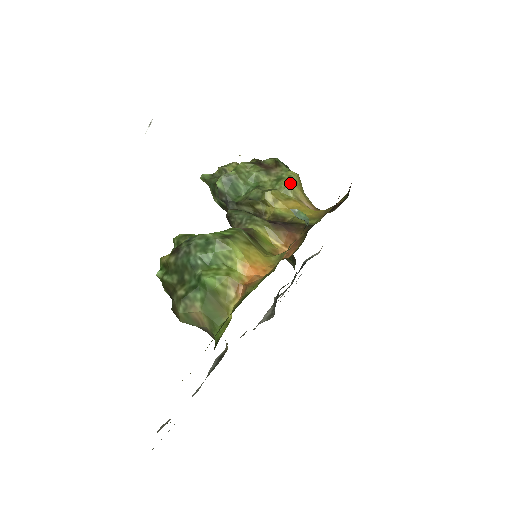
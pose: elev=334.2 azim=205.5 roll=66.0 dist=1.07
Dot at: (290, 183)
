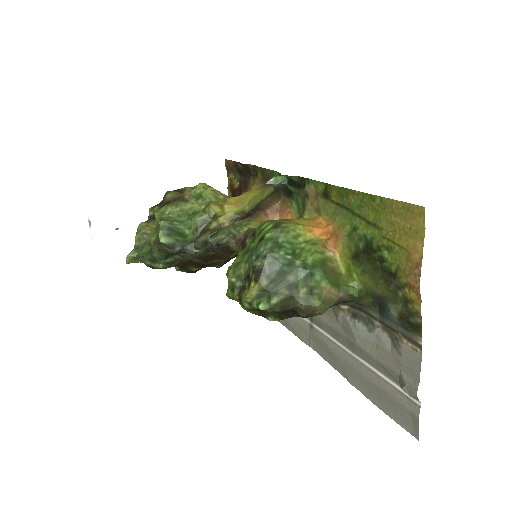
Dot at: (212, 190)
